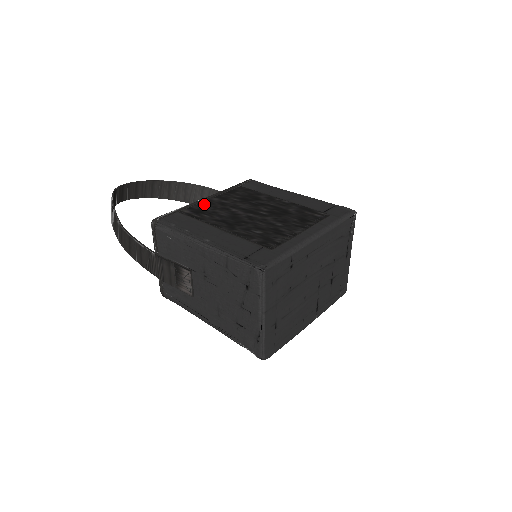
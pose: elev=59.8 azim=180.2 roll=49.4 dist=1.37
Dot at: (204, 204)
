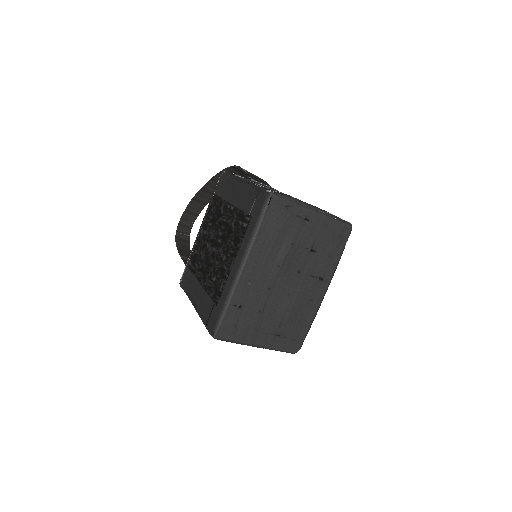
Dot at: (197, 245)
